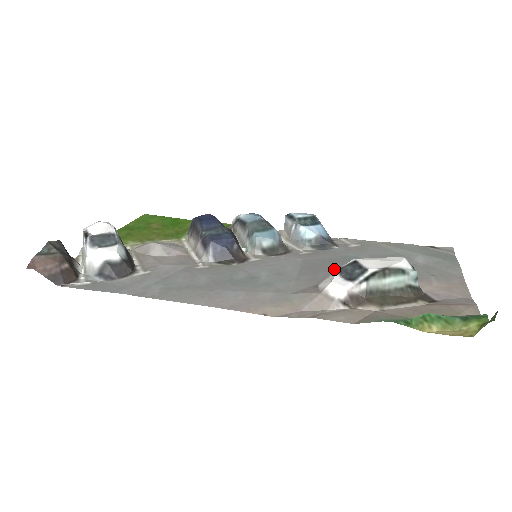
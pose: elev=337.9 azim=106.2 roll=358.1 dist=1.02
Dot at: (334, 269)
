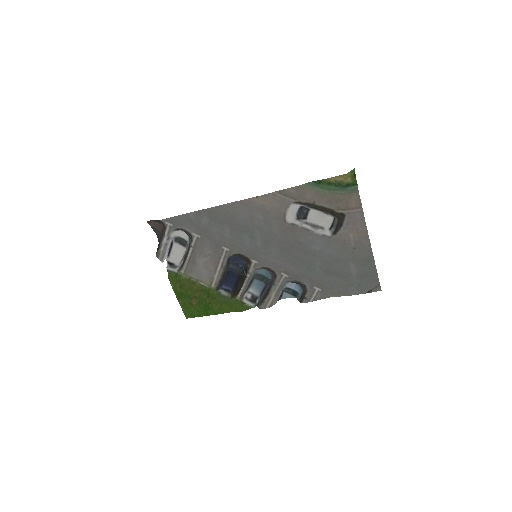
Dot at: (298, 247)
